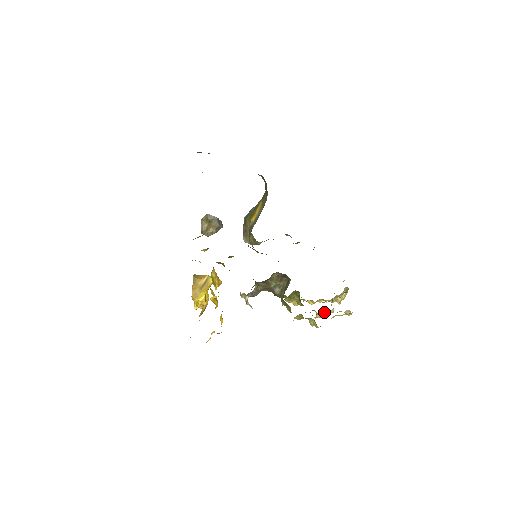
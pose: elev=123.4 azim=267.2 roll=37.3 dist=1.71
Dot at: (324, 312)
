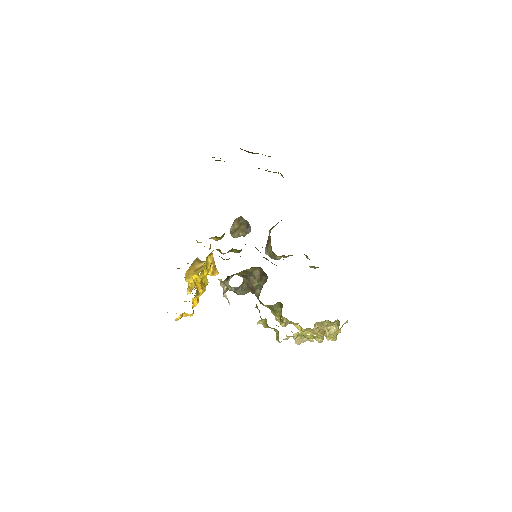
Dot at: (297, 332)
